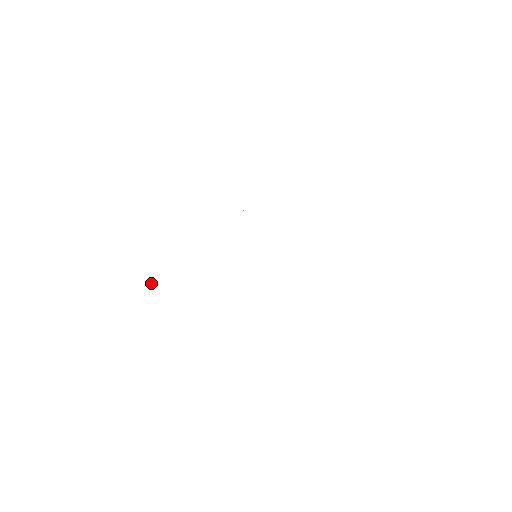
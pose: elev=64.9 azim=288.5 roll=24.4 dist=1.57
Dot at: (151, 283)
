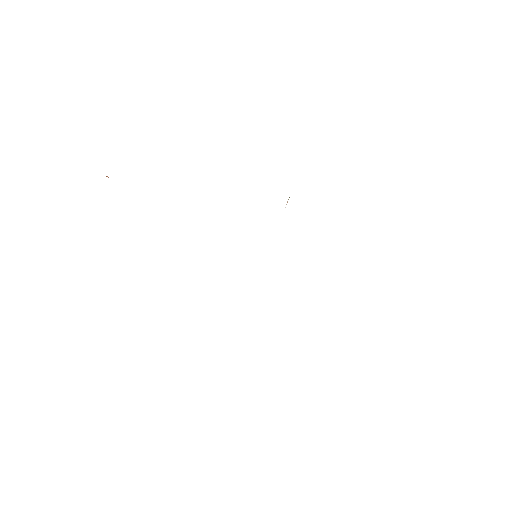
Dot at: occluded
